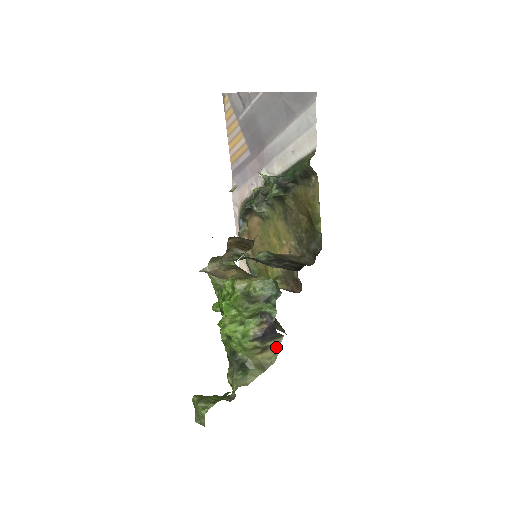
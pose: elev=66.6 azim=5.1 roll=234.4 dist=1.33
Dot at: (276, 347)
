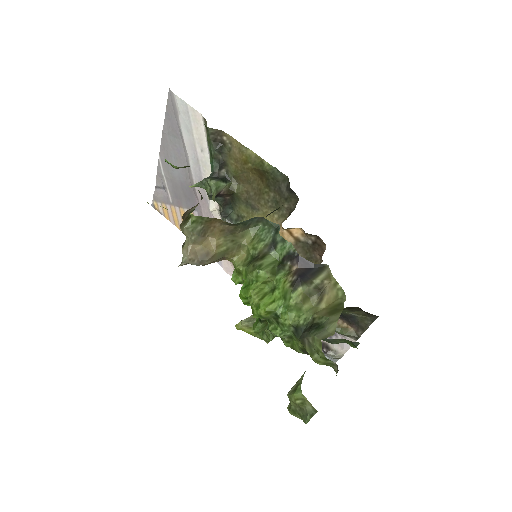
Dot at: (331, 281)
